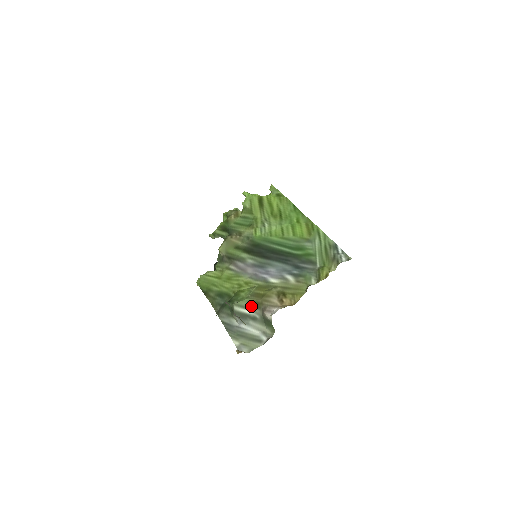
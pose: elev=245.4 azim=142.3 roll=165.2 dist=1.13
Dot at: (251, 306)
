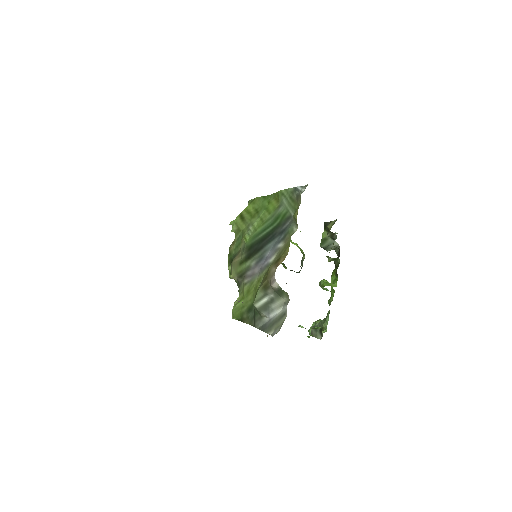
Dot at: (264, 292)
